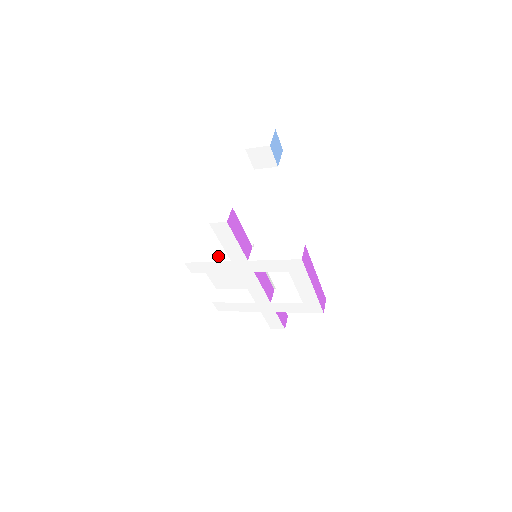
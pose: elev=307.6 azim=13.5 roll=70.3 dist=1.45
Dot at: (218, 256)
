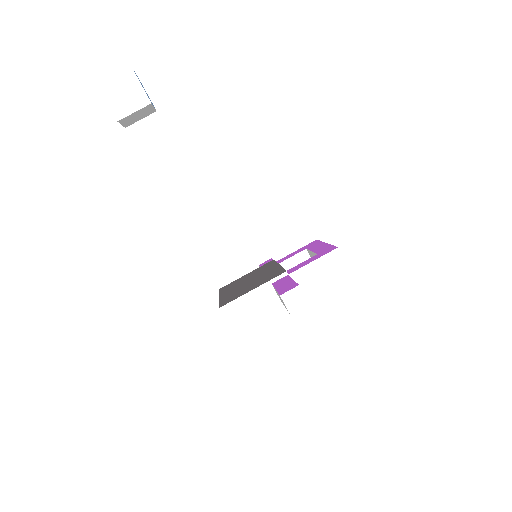
Dot at: (262, 302)
